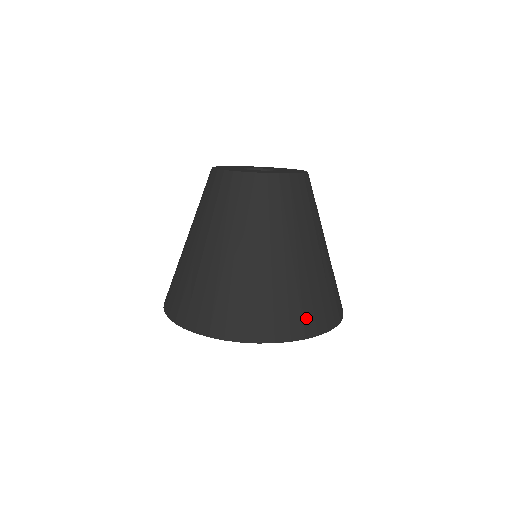
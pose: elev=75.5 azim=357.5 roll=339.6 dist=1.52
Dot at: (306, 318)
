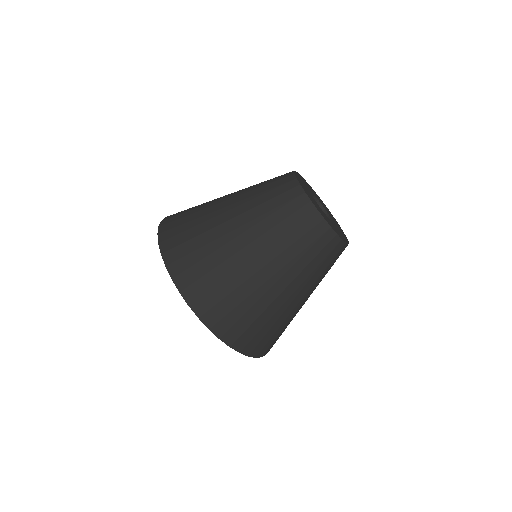
Dot at: (216, 308)
